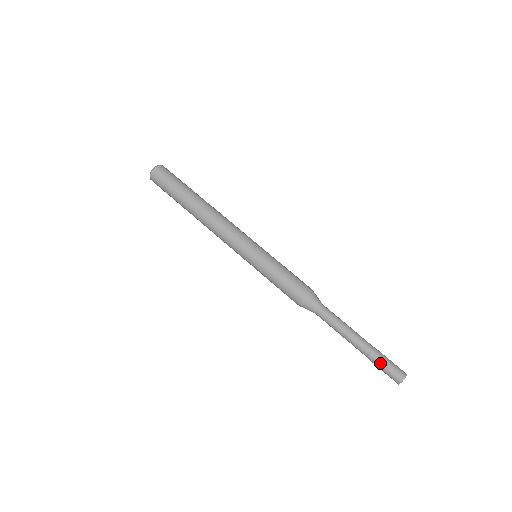
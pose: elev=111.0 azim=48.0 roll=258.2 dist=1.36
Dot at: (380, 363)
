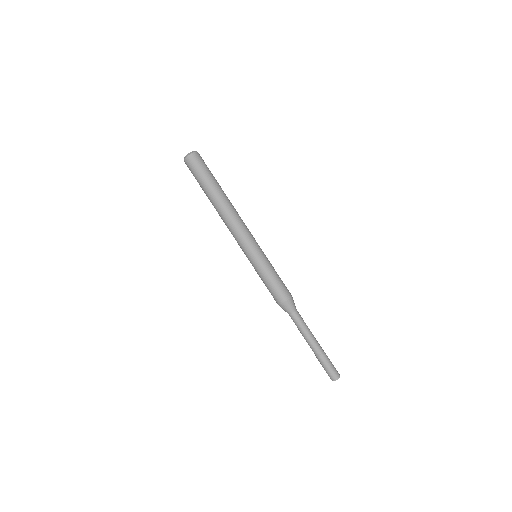
Dot at: (326, 363)
